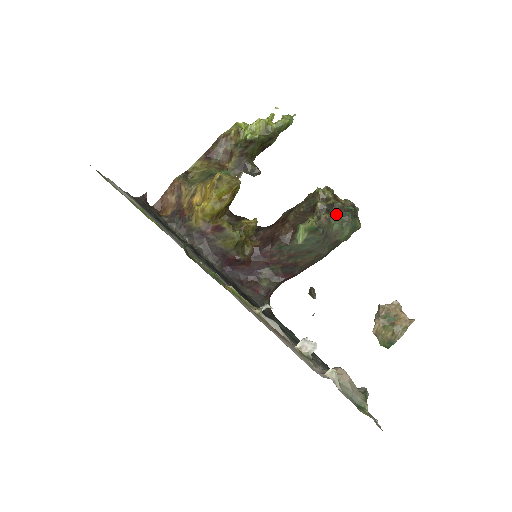
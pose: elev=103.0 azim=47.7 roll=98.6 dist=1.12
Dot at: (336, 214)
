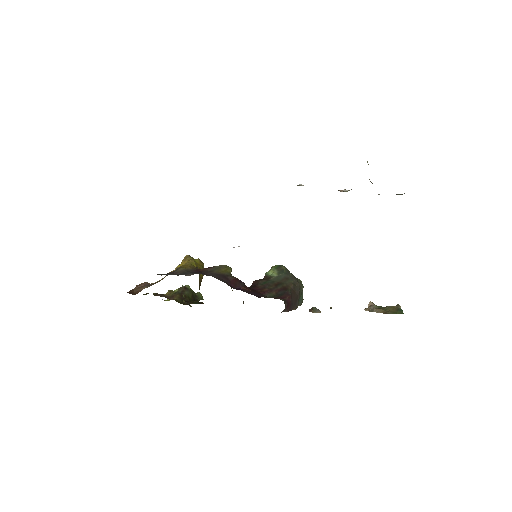
Dot at: occluded
